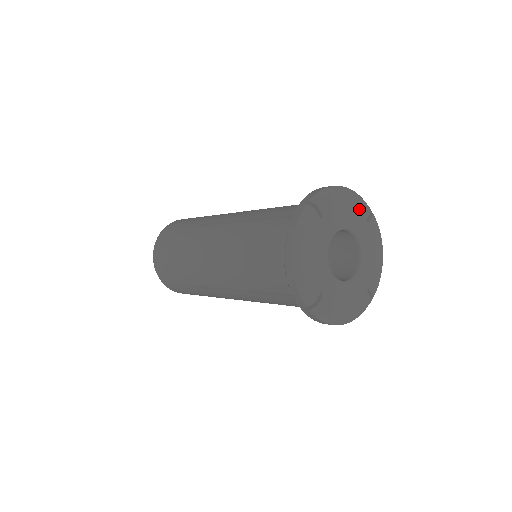
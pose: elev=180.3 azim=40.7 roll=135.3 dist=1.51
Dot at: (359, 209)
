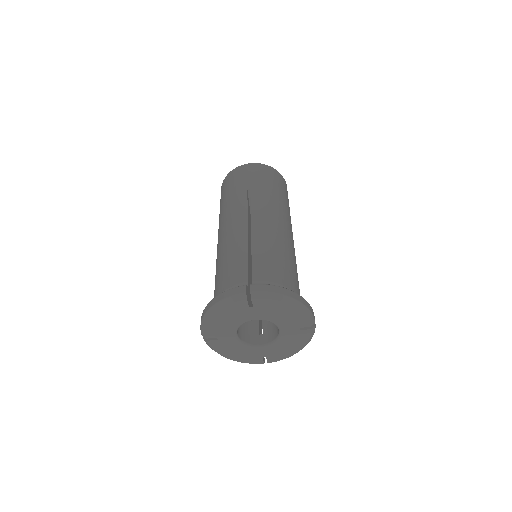
Dot at: (236, 310)
